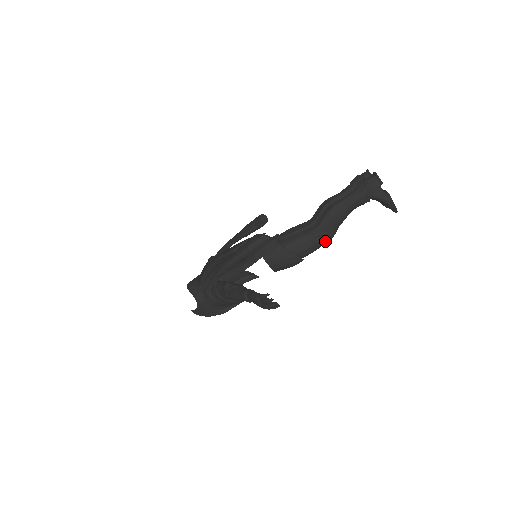
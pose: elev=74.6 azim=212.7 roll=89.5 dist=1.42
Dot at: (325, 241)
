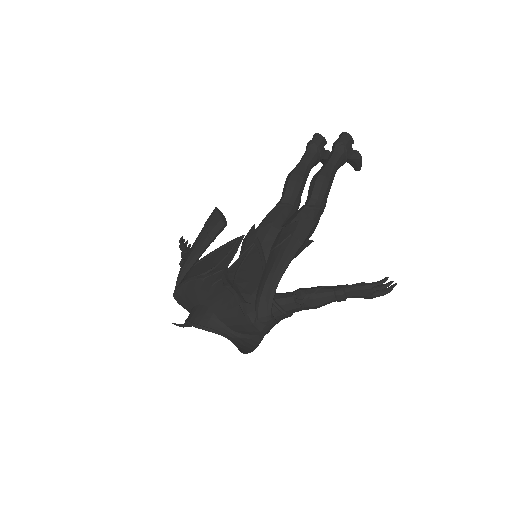
Dot at: occluded
